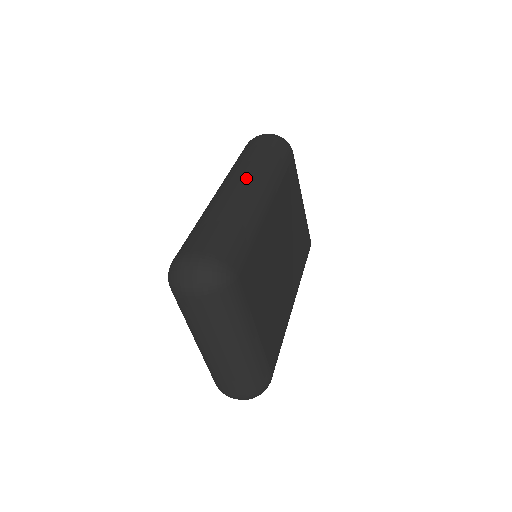
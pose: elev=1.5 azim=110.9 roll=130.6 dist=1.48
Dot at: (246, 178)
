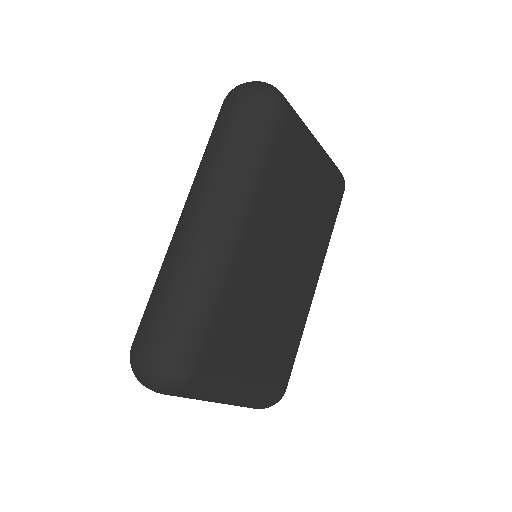
Dot at: (207, 202)
